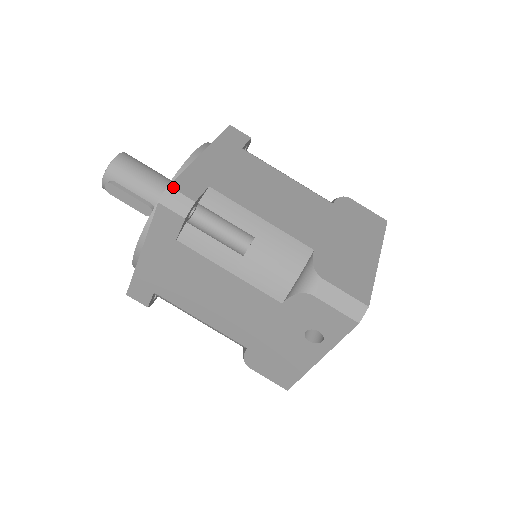
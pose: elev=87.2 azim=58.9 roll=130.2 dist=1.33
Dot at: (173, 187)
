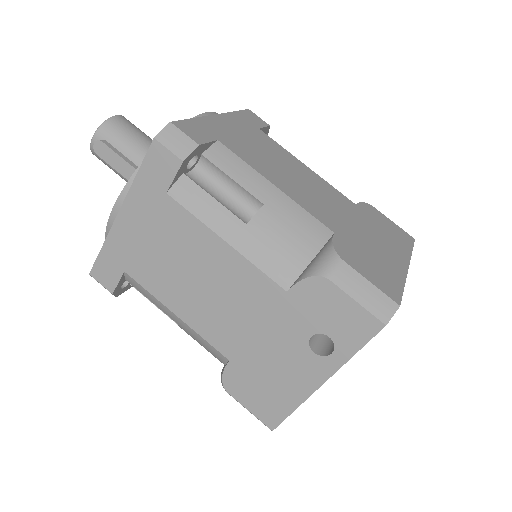
Dot at: (175, 125)
